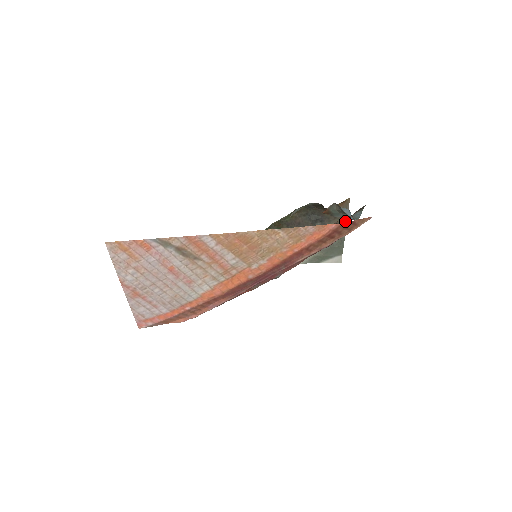
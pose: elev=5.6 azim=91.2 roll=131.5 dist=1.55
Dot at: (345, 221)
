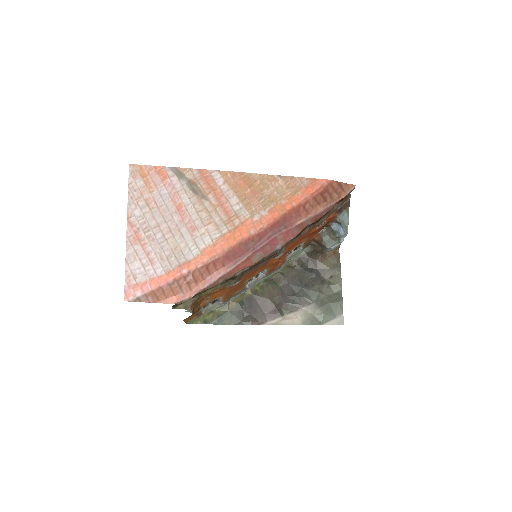
Dot at: (339, 272)
